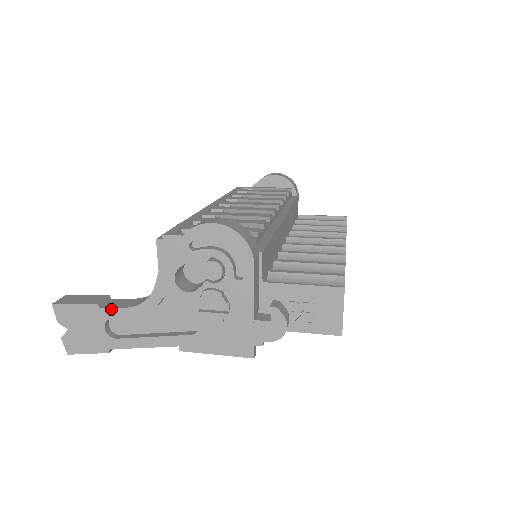
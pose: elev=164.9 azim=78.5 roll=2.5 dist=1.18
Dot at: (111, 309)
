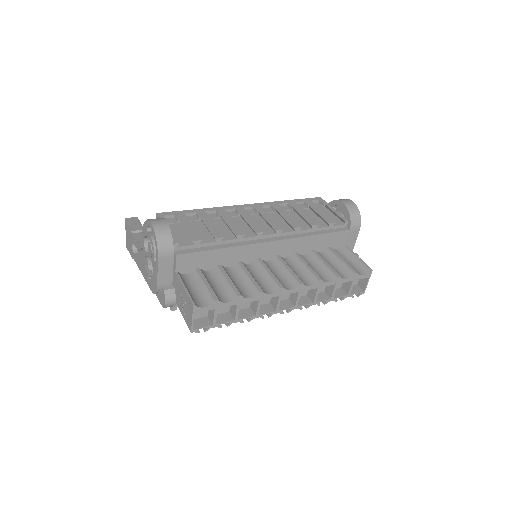
Dot at: (133, 237)
